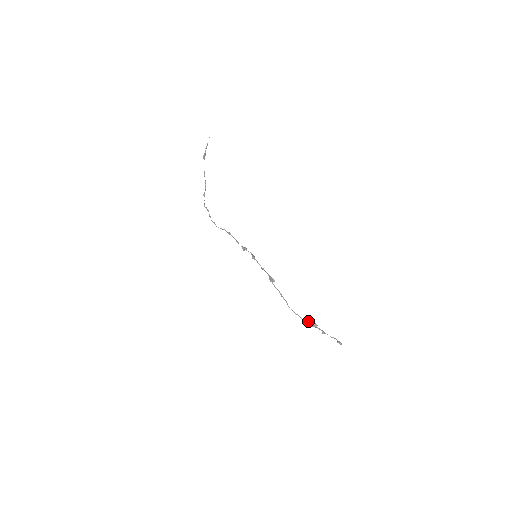
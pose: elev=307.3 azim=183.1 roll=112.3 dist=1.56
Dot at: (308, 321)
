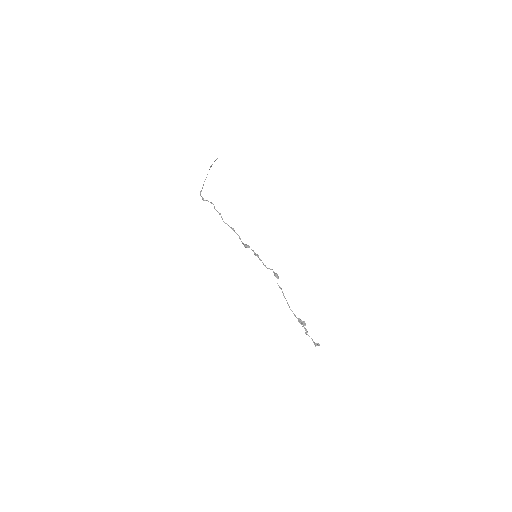
Dot at: (299, 319)
